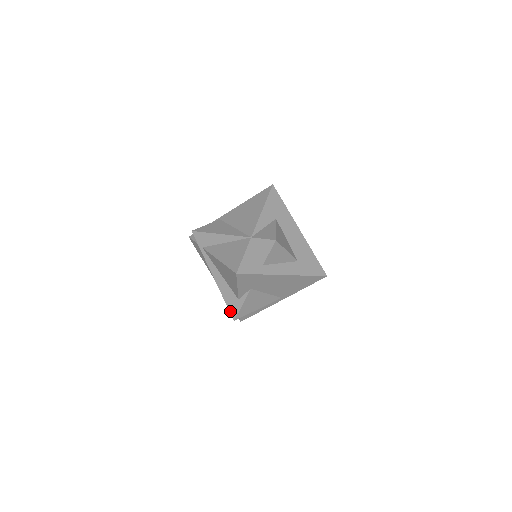
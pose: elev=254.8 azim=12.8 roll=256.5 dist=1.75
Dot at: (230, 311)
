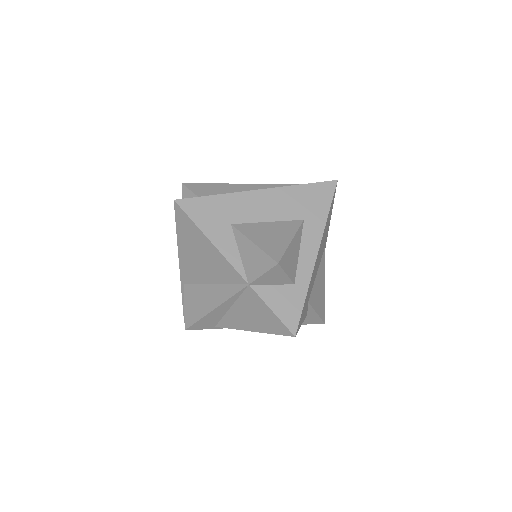
Dot at: occluded
